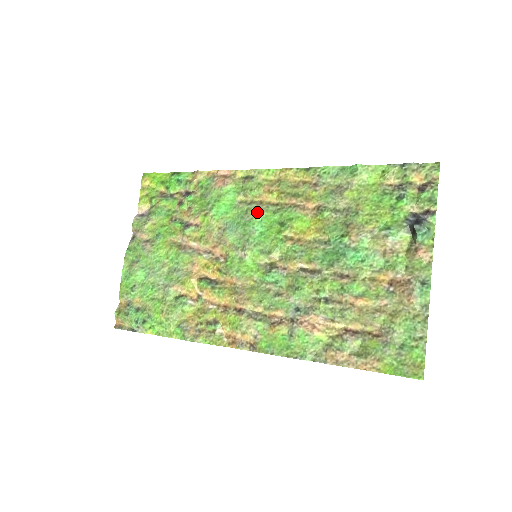
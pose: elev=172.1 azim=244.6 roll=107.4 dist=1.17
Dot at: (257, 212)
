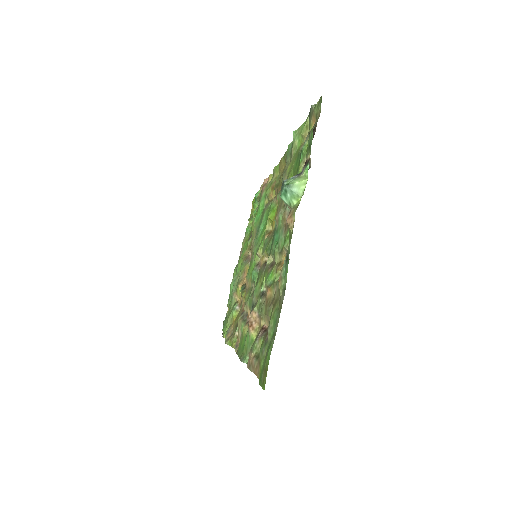
Dot at: (264, 212)
